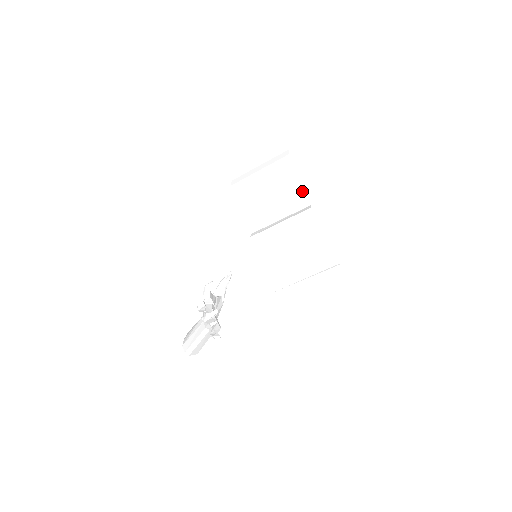
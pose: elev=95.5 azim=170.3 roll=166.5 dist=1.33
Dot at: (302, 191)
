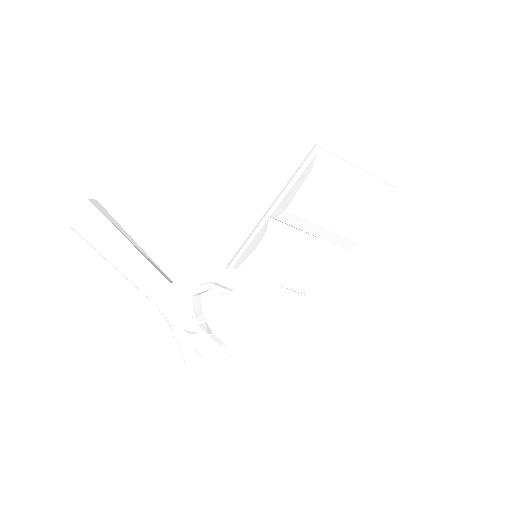
Dot at: (352, 246)
